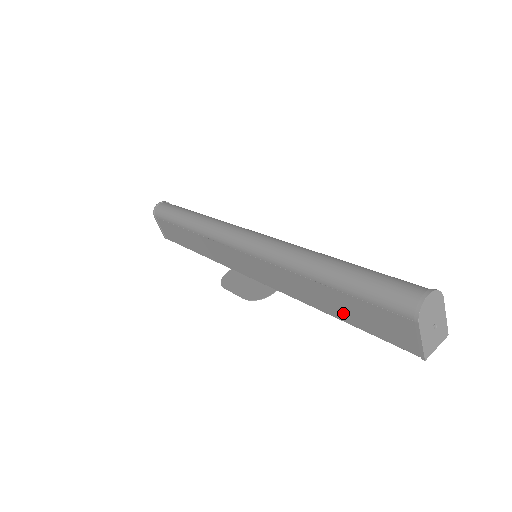
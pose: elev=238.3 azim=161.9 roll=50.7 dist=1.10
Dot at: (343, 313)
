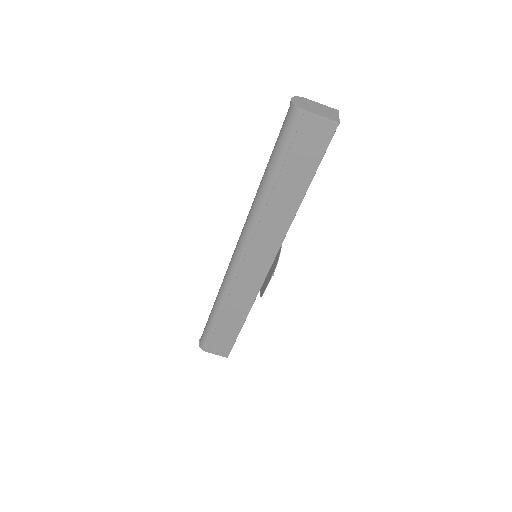
Dot at: (300, 182)
